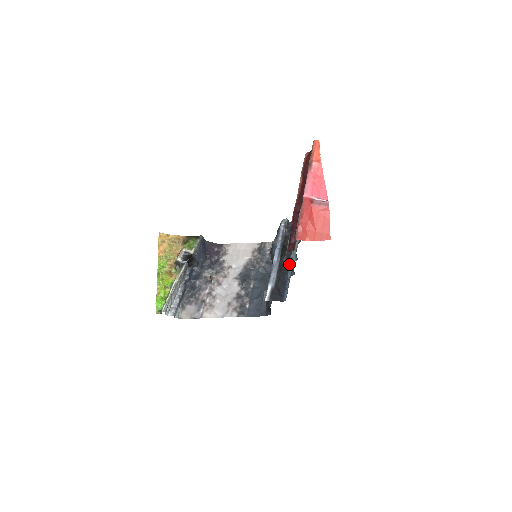
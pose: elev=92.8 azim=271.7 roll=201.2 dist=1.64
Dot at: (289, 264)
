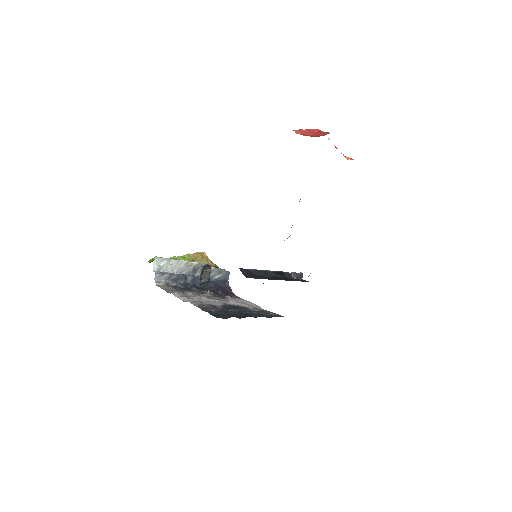
Dot at: (276, 279)
